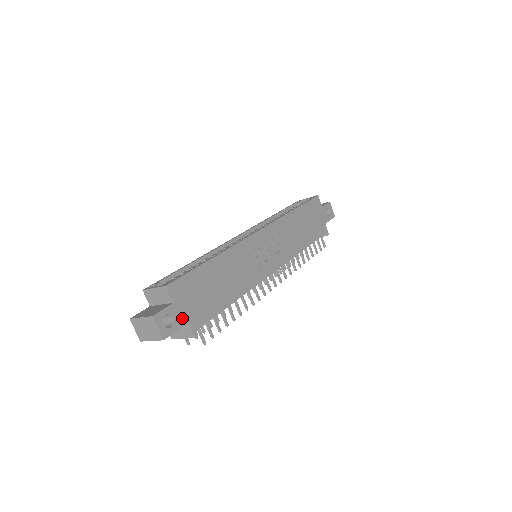
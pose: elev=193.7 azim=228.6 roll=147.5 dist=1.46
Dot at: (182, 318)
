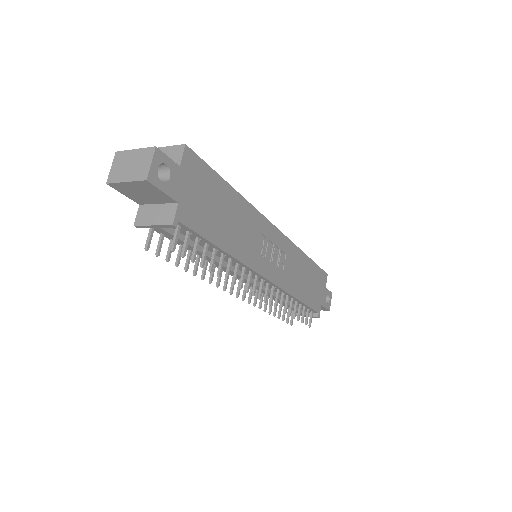
Dot at: (176, 190)
